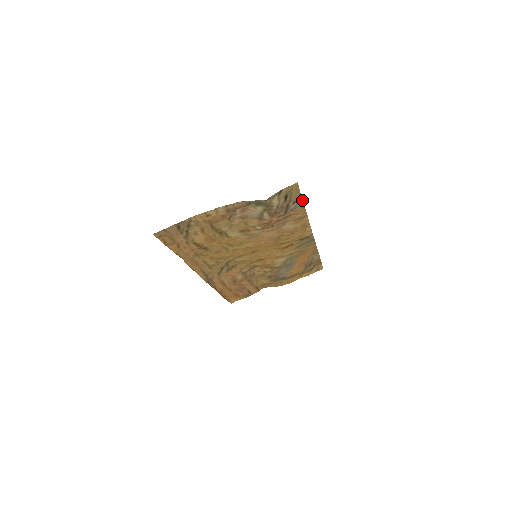
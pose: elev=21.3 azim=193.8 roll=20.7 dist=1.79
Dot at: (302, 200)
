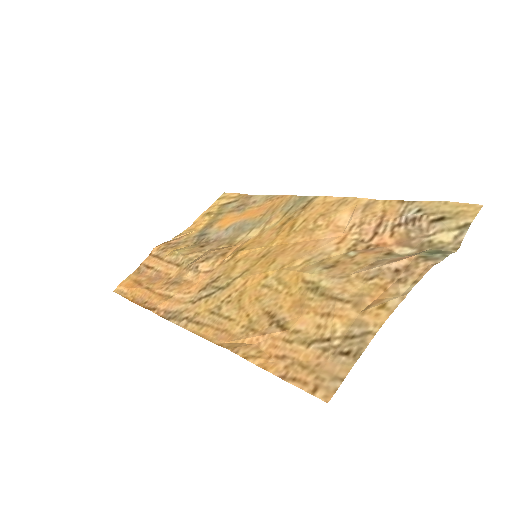
Dot at: (420, 201)
